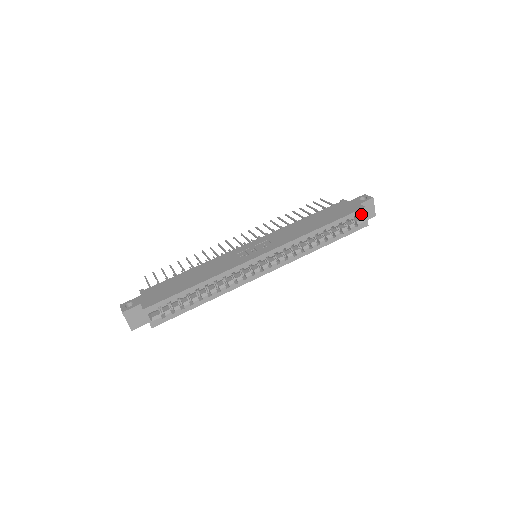
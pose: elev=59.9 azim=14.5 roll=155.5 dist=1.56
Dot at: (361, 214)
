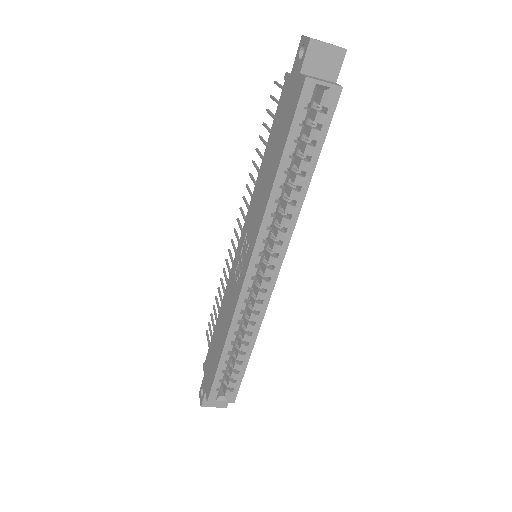
Dot at: (311, 92)
